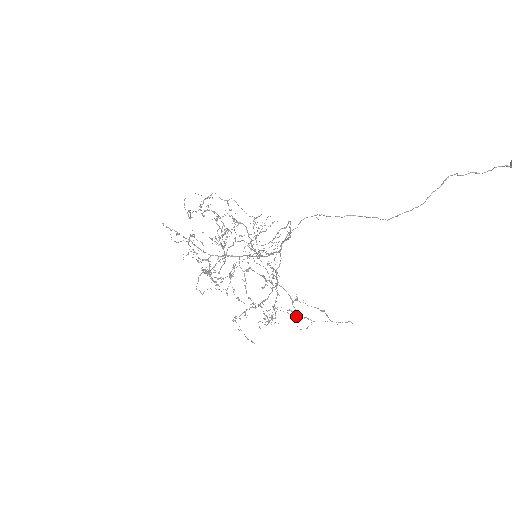
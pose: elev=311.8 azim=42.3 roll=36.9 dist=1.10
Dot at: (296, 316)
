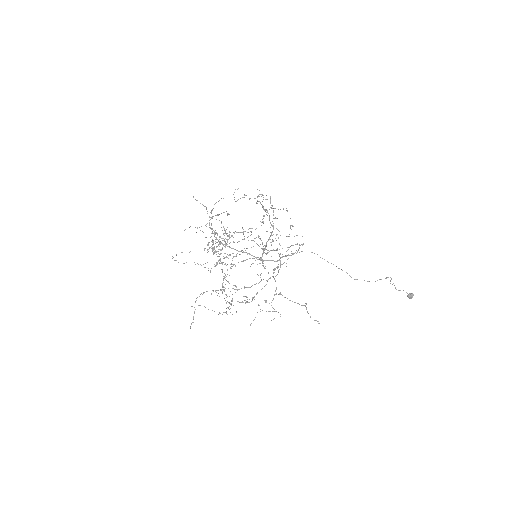
Dot at: occluded
